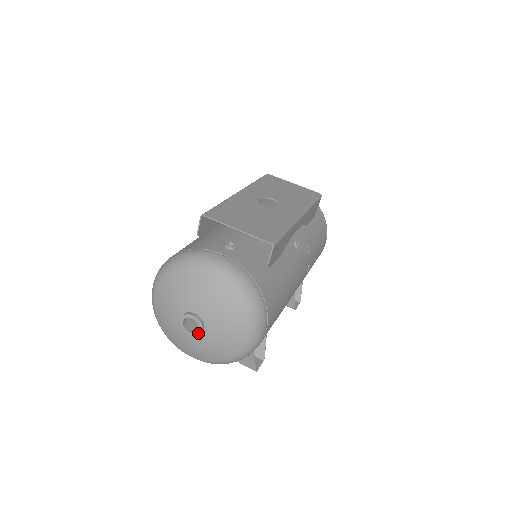
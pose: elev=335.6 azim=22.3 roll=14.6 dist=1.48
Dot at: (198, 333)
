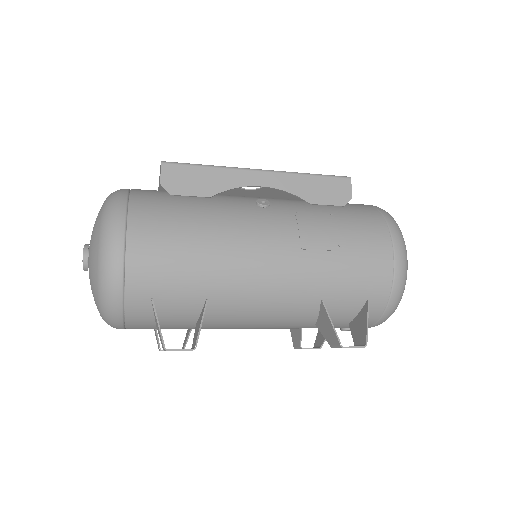
Dot at: (83, 260)
